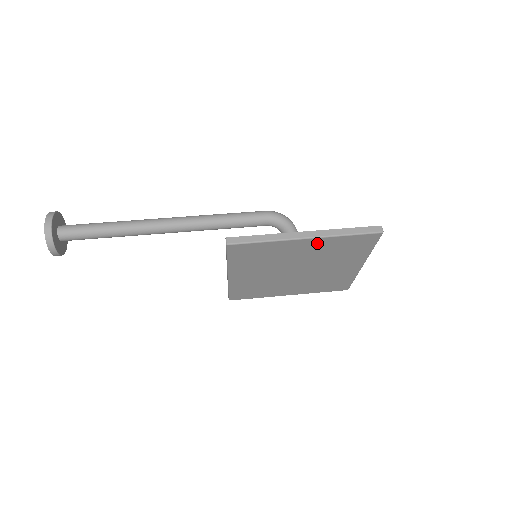
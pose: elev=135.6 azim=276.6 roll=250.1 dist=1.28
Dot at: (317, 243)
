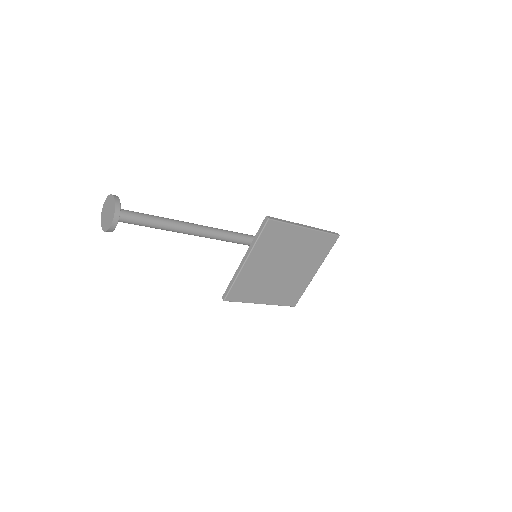
Dot at: (309, 235)
